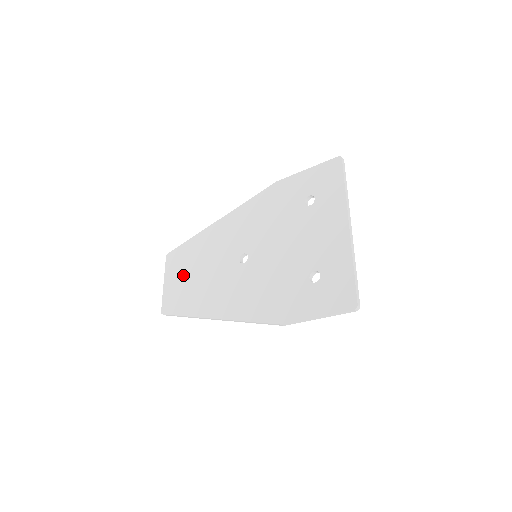
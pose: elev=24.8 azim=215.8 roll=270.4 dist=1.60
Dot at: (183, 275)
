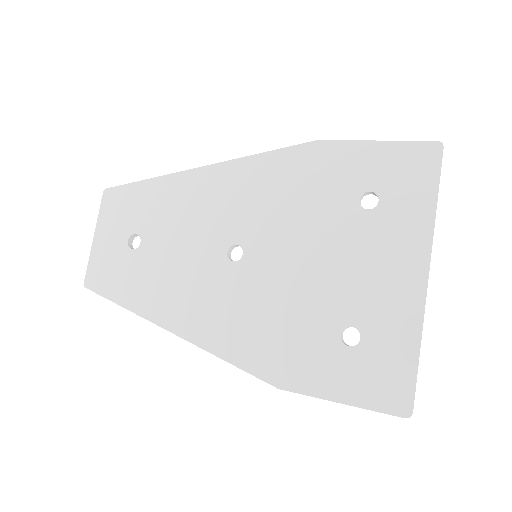
Dot at: (128, 237)
